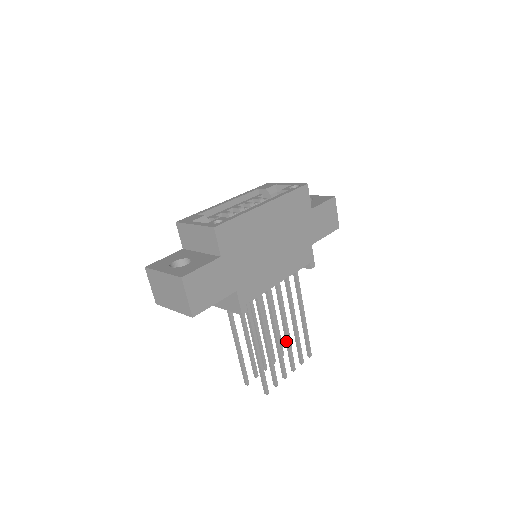
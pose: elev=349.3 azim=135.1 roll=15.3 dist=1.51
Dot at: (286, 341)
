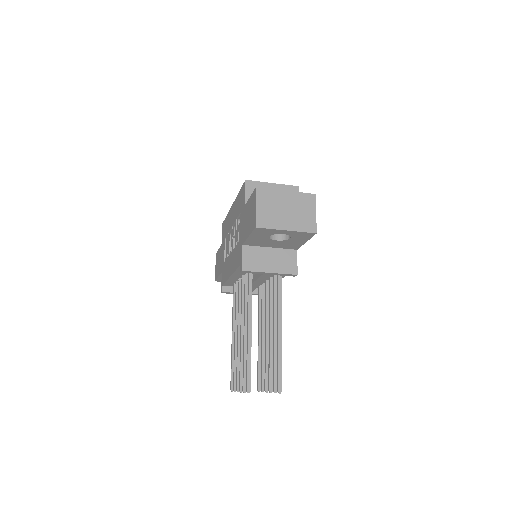
Dot at: (267, 351)
